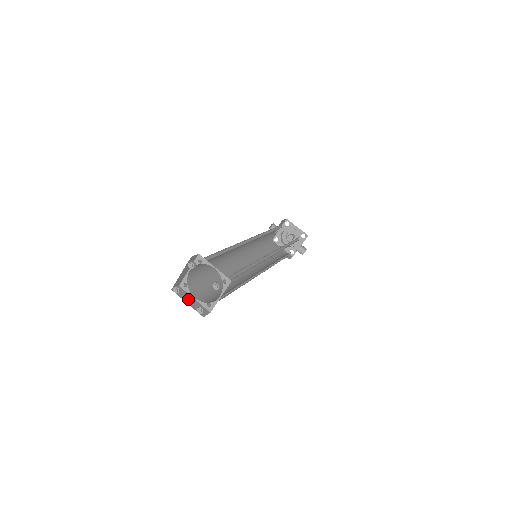
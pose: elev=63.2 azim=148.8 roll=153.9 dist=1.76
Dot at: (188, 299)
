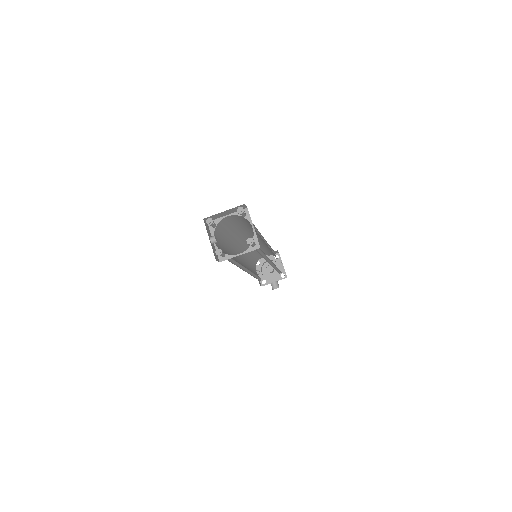
Dot at: (212, 237)
